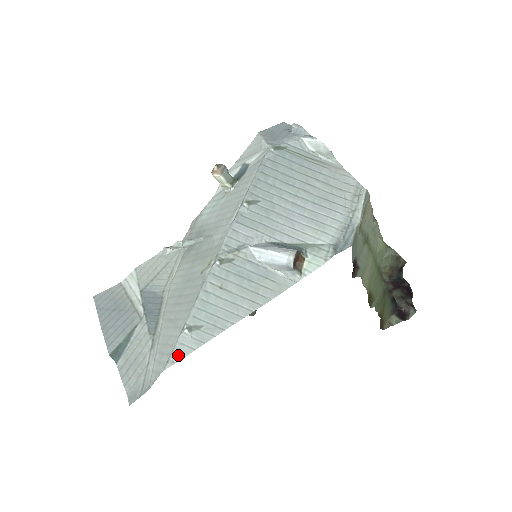
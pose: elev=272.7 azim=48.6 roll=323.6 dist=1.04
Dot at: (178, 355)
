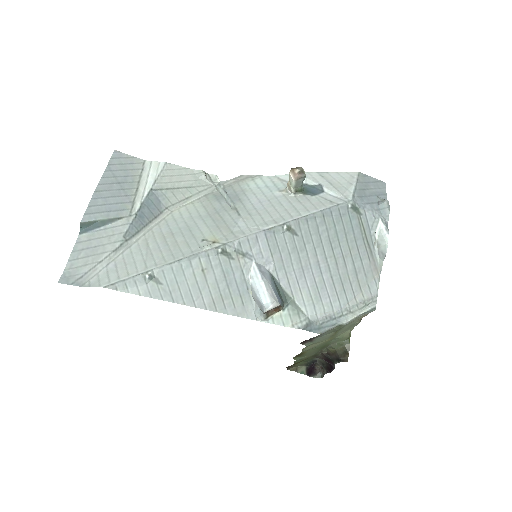
Dot at: (125, 287)
